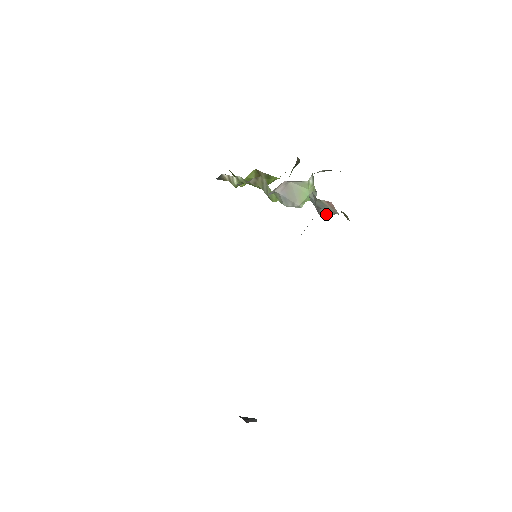
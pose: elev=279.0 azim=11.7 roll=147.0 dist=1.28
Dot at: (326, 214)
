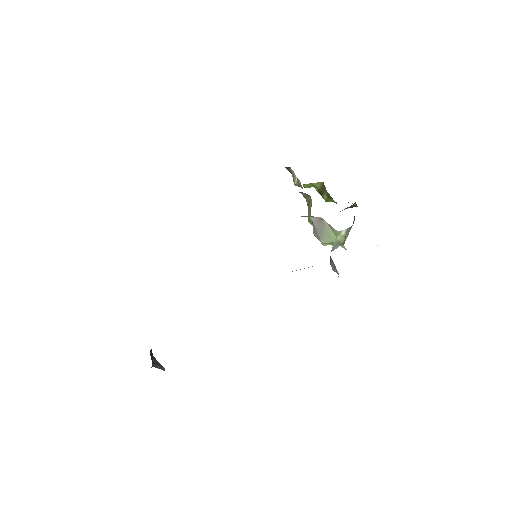
Dot at: (334, 268)
